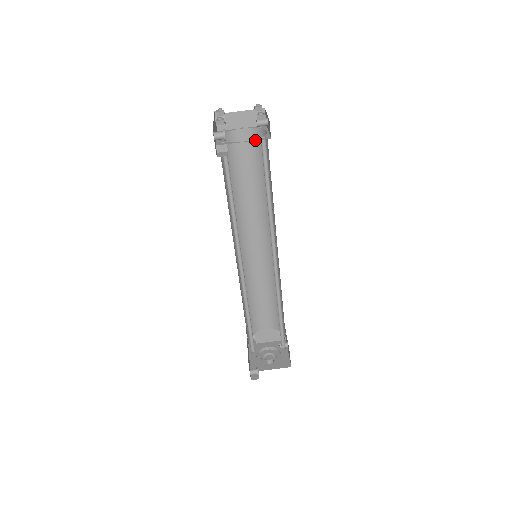
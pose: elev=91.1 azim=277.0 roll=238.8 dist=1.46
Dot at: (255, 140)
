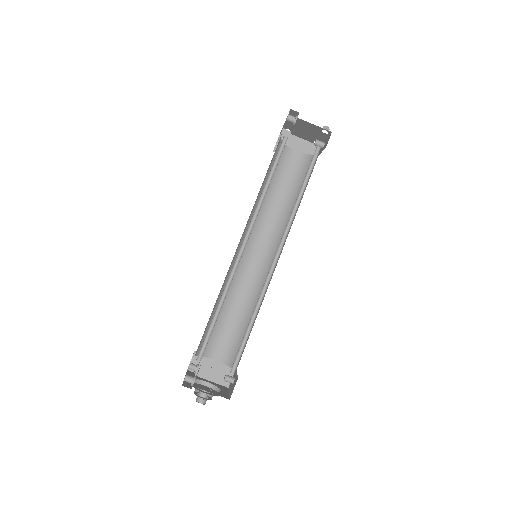
Dot at: occluded
